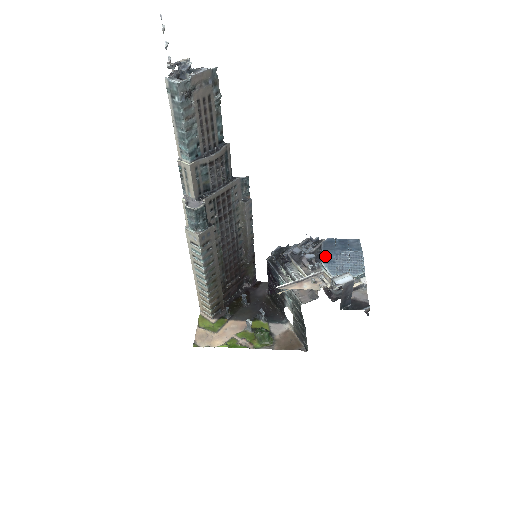
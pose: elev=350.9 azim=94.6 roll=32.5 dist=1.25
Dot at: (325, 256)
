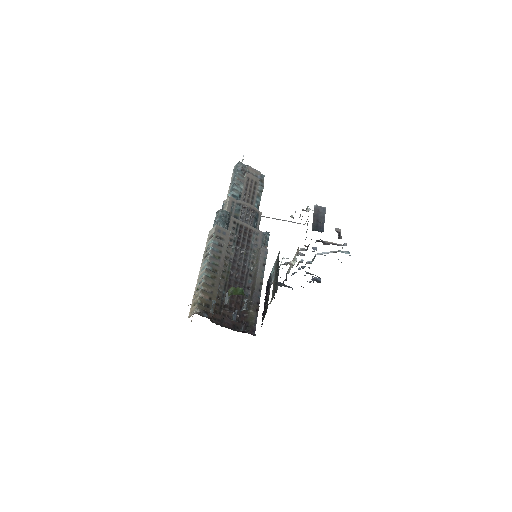
Dot at: occluded
